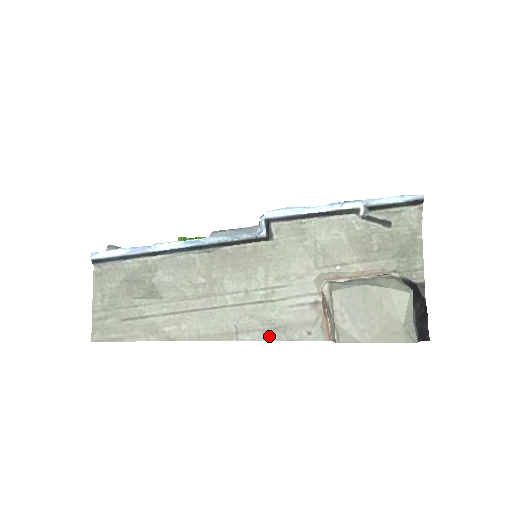
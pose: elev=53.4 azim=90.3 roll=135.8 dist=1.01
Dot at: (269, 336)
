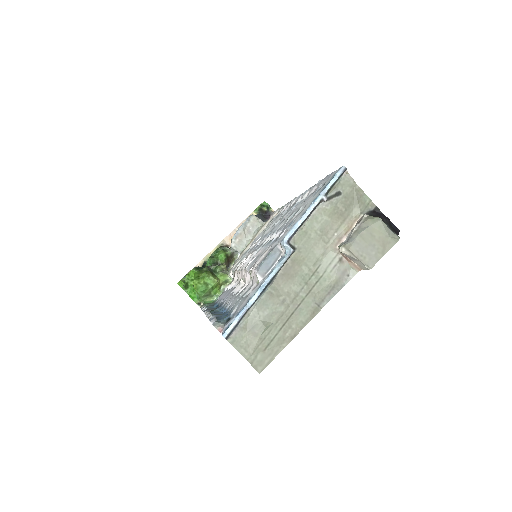
Dot at: (333, 293)
